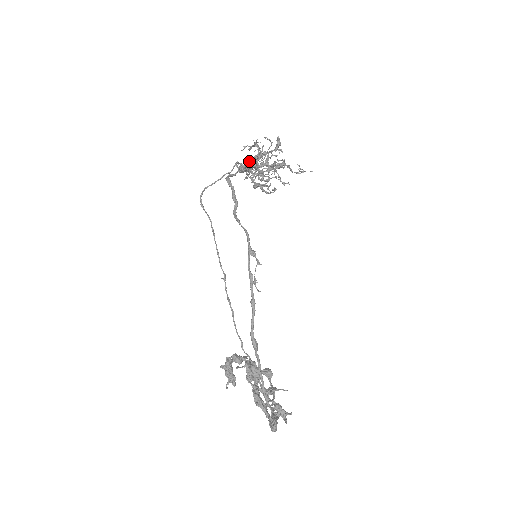
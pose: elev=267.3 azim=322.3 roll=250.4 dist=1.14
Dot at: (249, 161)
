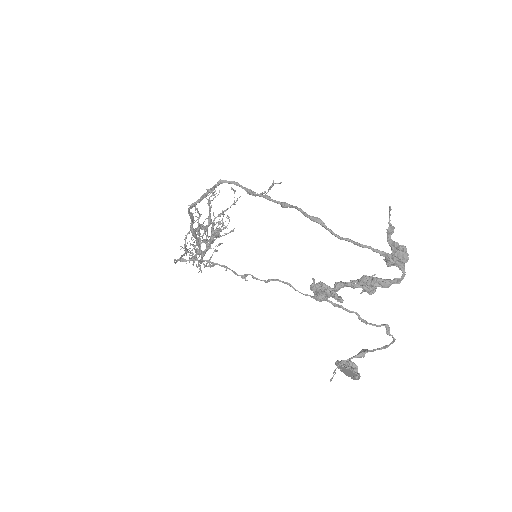
Dot at: (195, 216)
